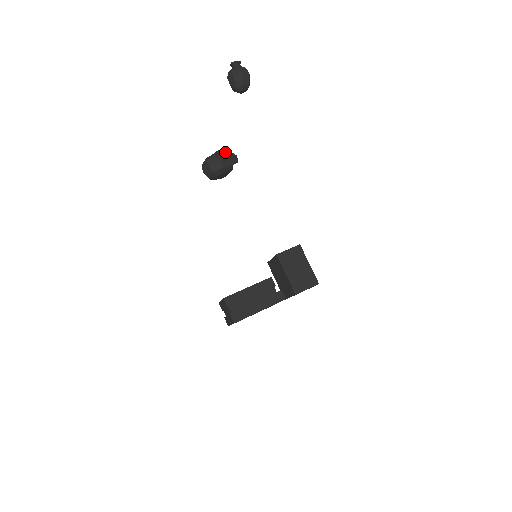
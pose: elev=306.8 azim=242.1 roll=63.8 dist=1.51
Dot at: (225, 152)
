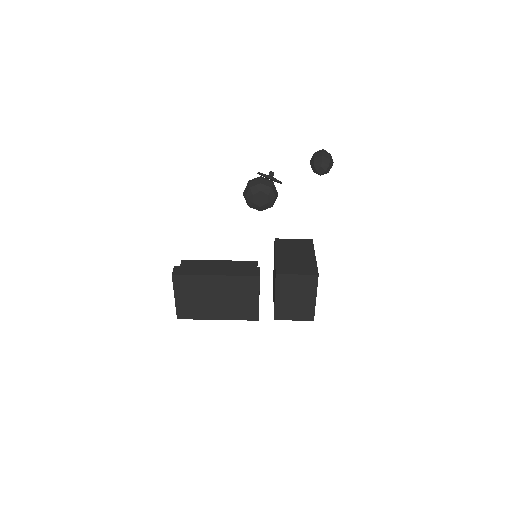
Dot at: occluded
